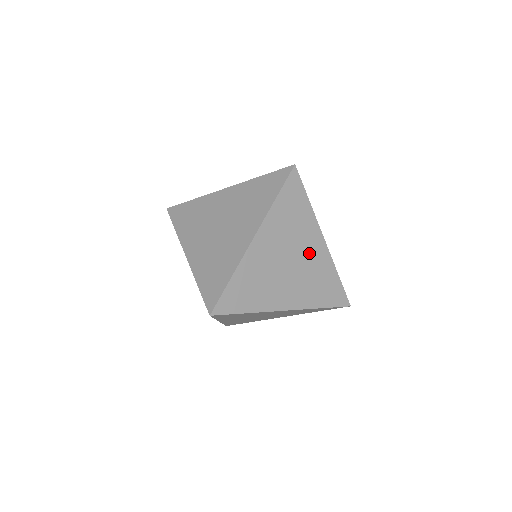
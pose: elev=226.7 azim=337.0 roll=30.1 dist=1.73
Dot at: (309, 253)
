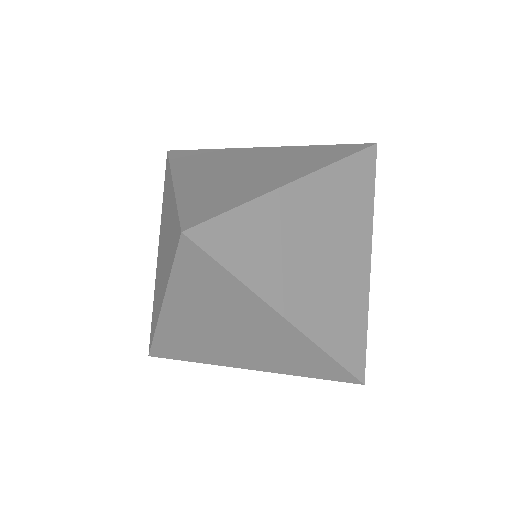
Dot at: (259, 157)
